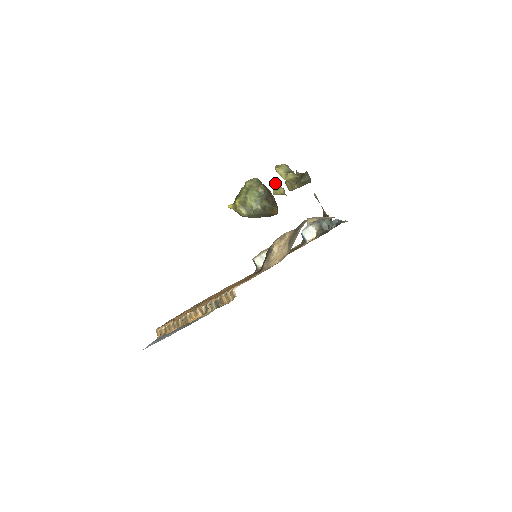
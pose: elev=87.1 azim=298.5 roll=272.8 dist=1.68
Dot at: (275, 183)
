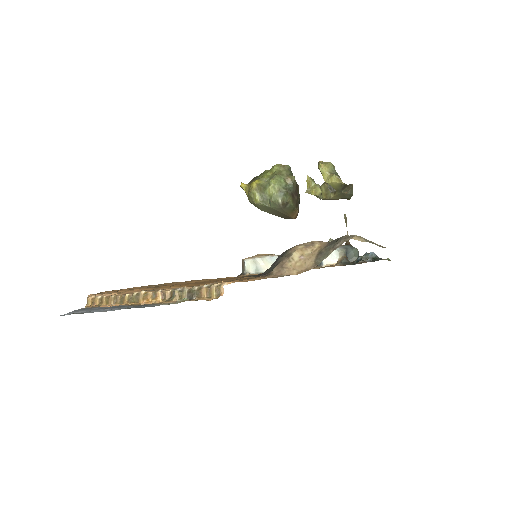
Dot at: (313, 179)
